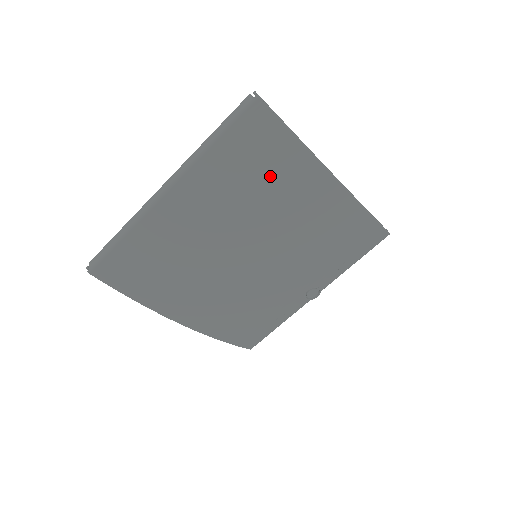
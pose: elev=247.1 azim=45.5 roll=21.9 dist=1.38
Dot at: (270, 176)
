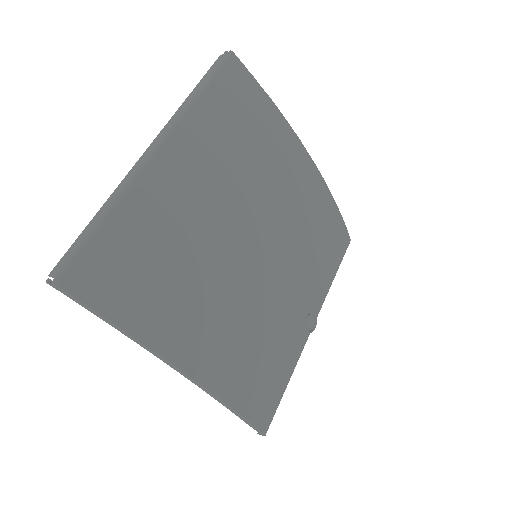
Dot at: (257, 140)
